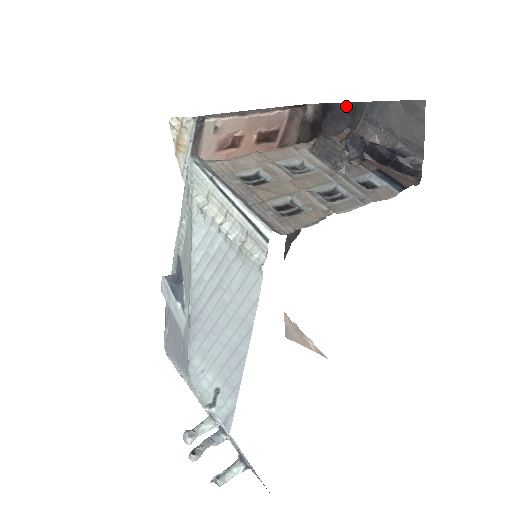
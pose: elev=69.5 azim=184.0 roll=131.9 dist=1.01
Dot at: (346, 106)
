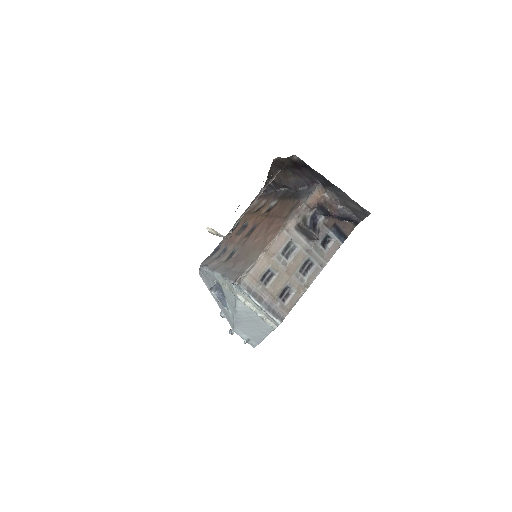
Dot at: (322, 177)
